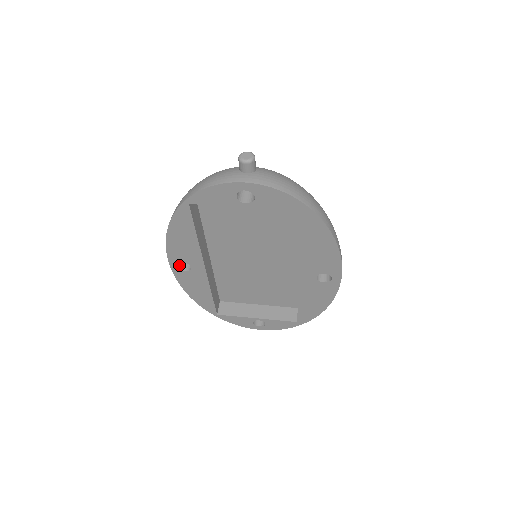
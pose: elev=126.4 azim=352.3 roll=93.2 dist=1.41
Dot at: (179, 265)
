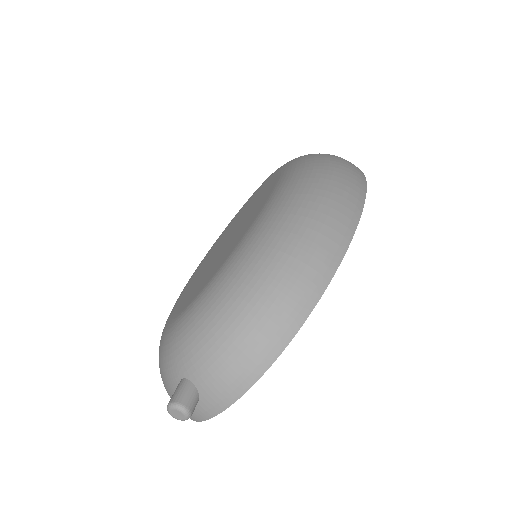
Dot at: occluded
